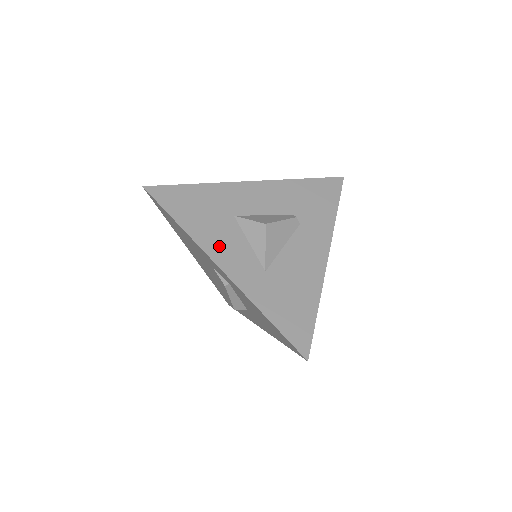
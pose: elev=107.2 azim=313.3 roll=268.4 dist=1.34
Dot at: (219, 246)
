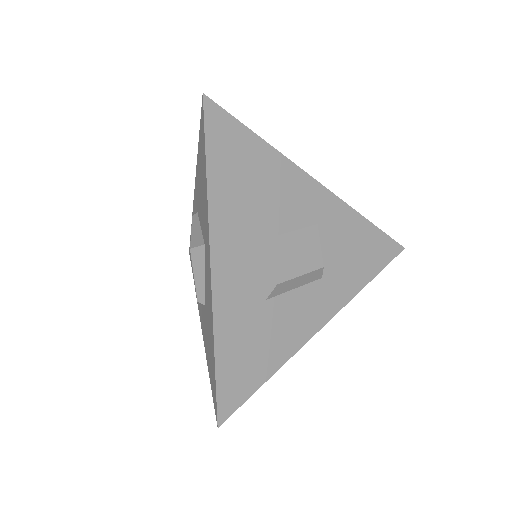
Dot at: occluded
